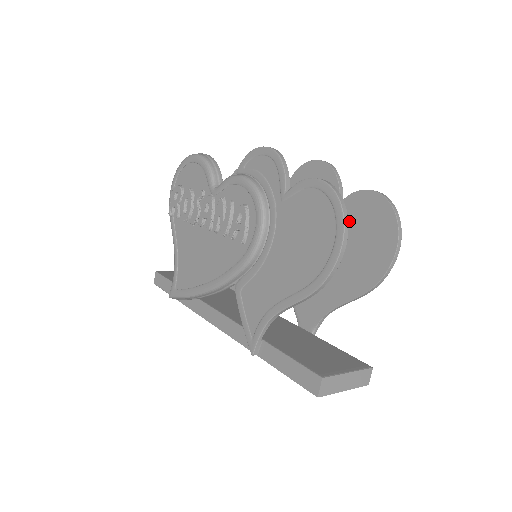
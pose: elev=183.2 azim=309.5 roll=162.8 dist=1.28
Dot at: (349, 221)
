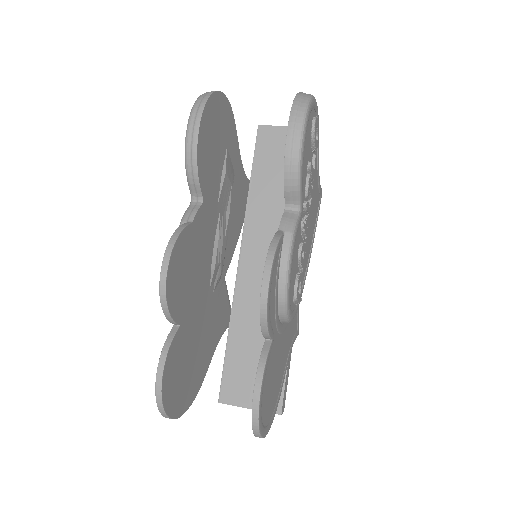
Dot at: occluded
